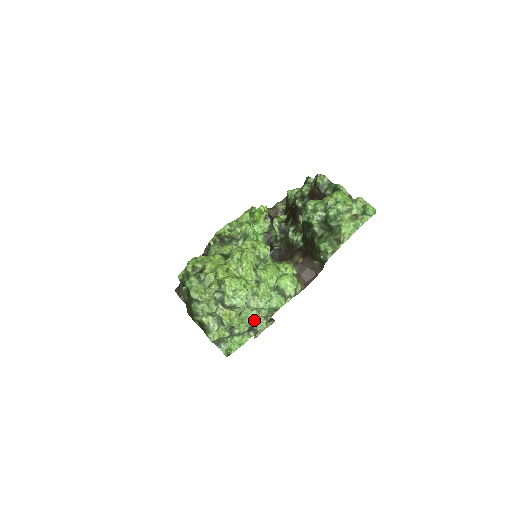
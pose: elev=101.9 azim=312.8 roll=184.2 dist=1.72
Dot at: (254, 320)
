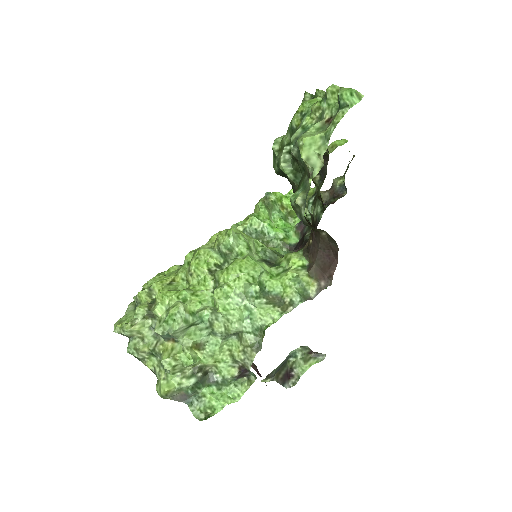
Dot at: (238, 354)
